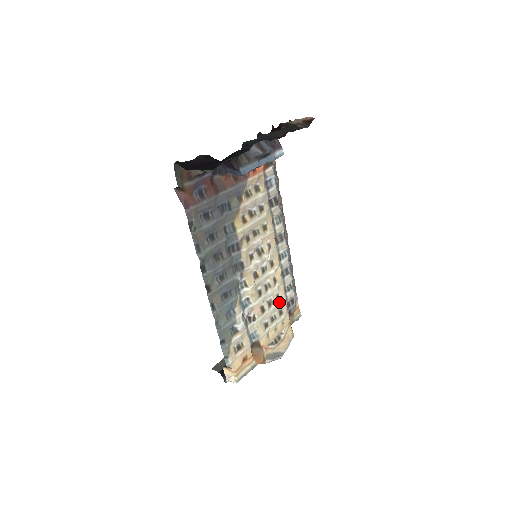
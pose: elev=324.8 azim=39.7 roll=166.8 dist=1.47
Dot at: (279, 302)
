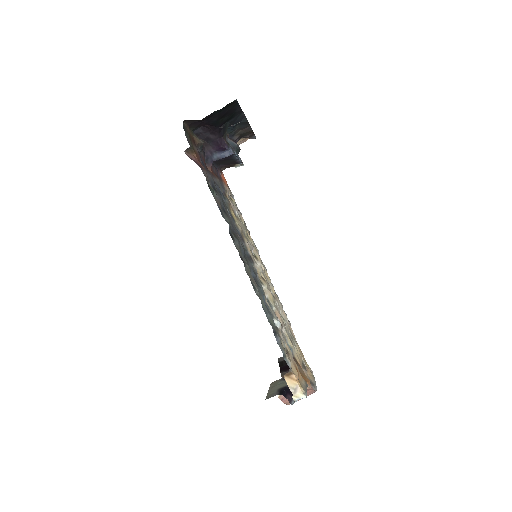
Dot at: occluded
